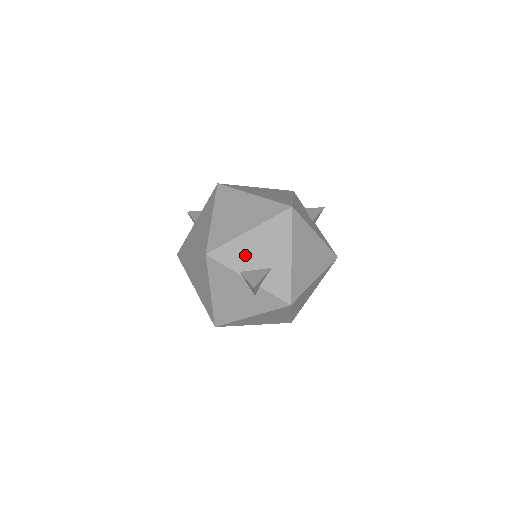
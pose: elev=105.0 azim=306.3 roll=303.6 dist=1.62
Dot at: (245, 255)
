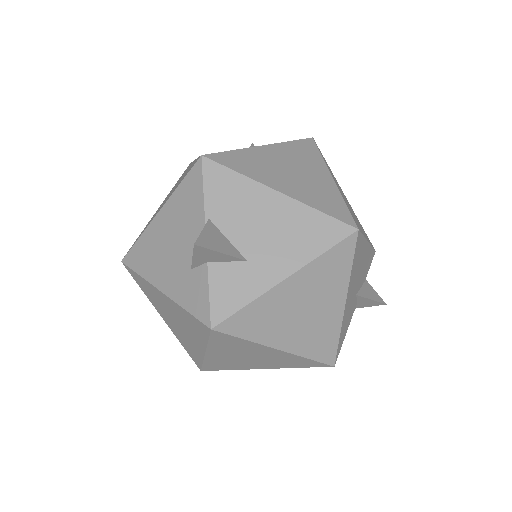
Dot at: (239, 210)
